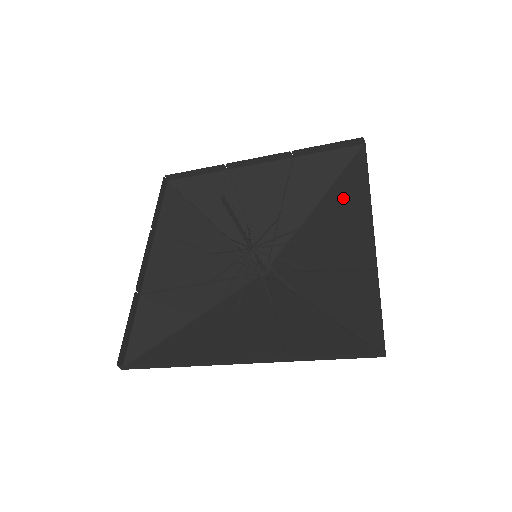
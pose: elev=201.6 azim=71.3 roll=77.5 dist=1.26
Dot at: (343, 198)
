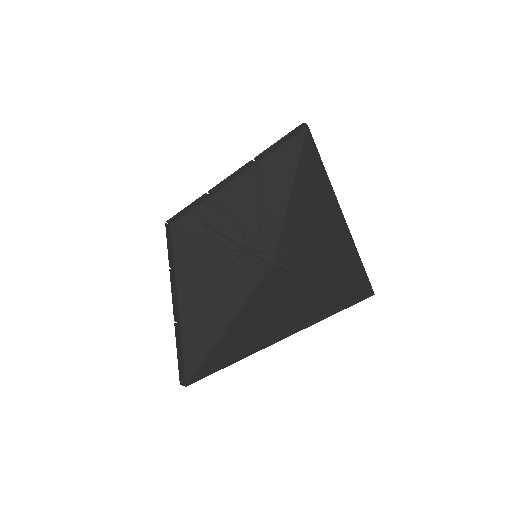
Dot at: (306, 179)
